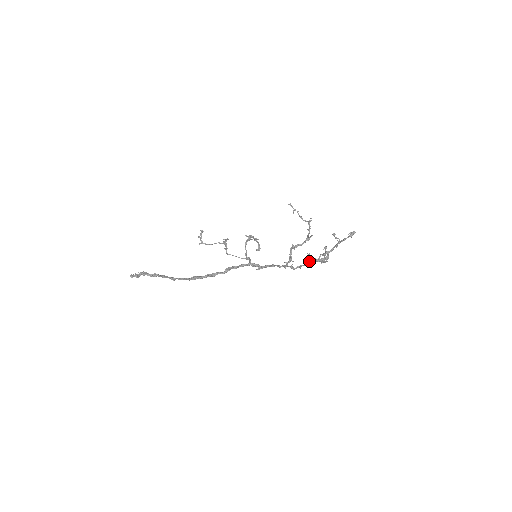
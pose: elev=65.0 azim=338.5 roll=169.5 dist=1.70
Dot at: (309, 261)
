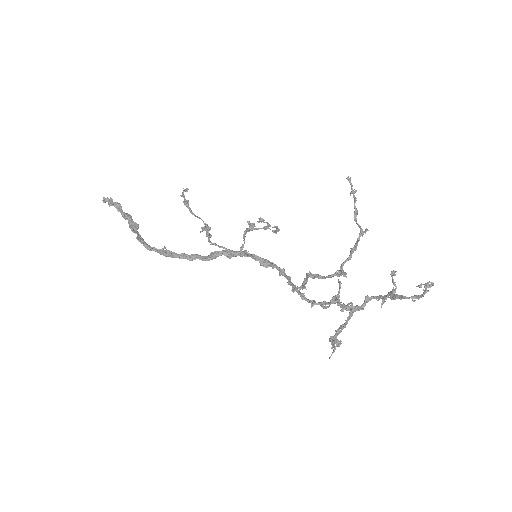
Dot at: (326, 308)
